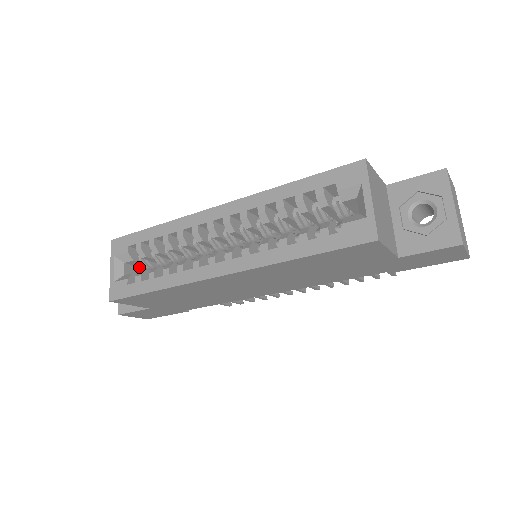
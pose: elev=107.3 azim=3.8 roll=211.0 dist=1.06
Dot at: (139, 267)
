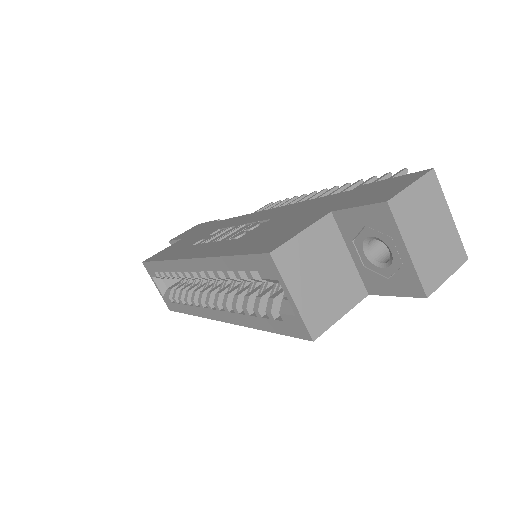
Dot at: occluded
